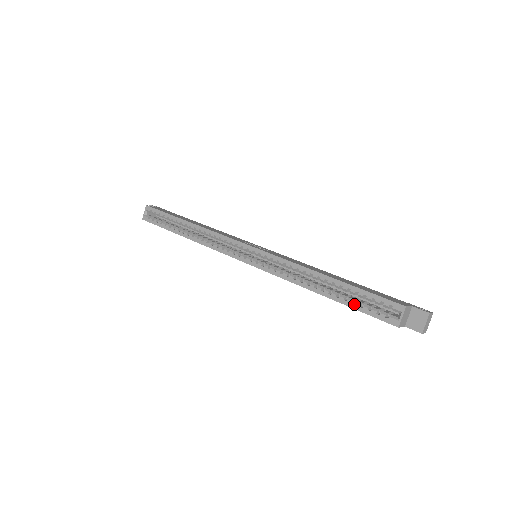
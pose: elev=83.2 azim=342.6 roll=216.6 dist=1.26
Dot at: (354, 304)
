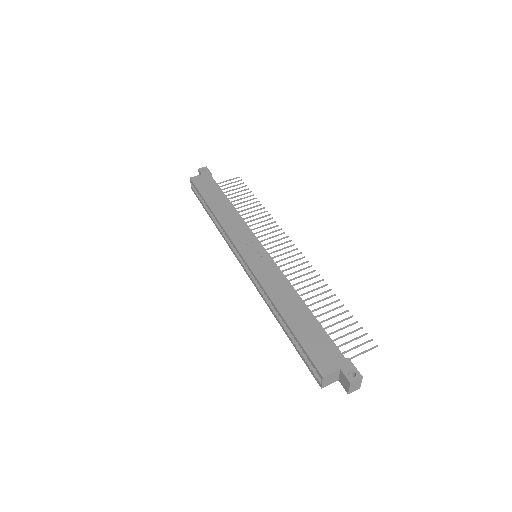
Dot at: (298, 349)
